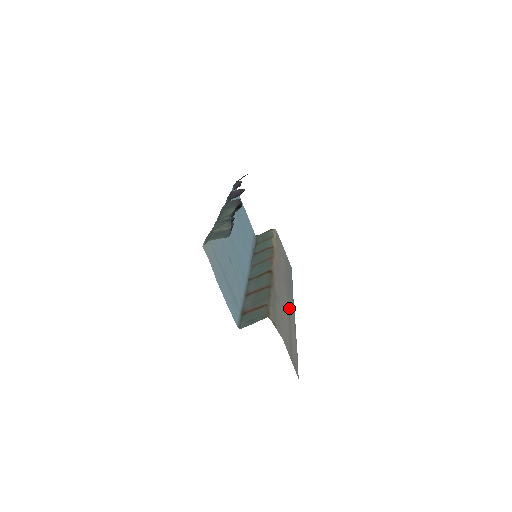
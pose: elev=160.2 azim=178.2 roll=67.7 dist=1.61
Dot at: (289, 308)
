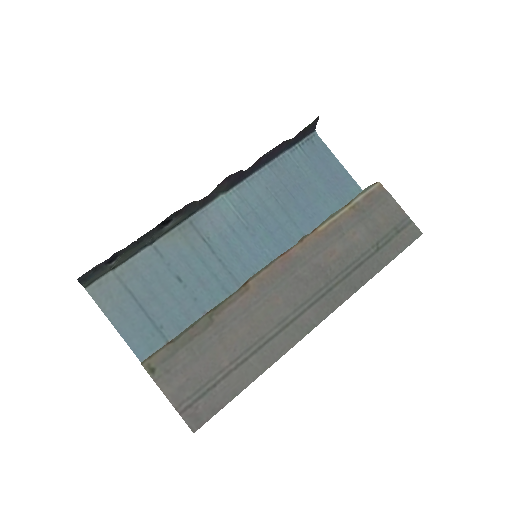
Dot at: (278, 328)
